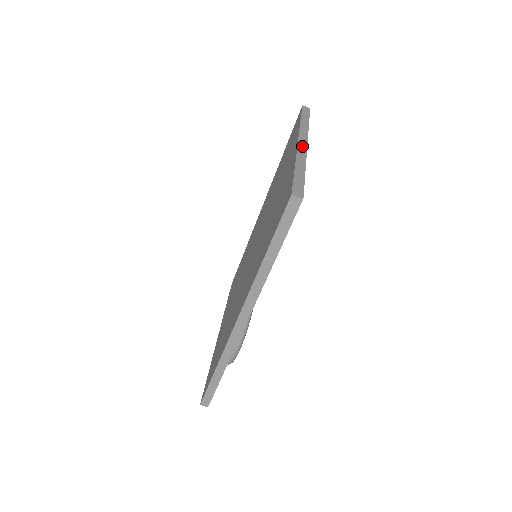
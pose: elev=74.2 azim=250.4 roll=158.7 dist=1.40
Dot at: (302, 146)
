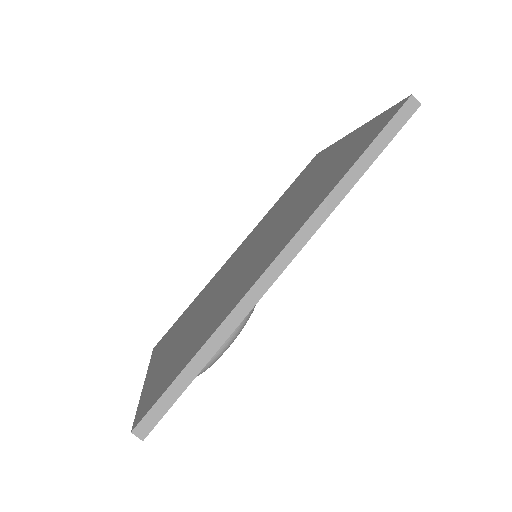
Dot at: occluded
